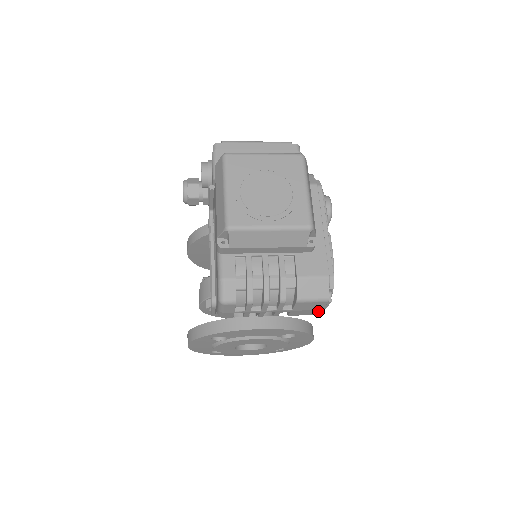
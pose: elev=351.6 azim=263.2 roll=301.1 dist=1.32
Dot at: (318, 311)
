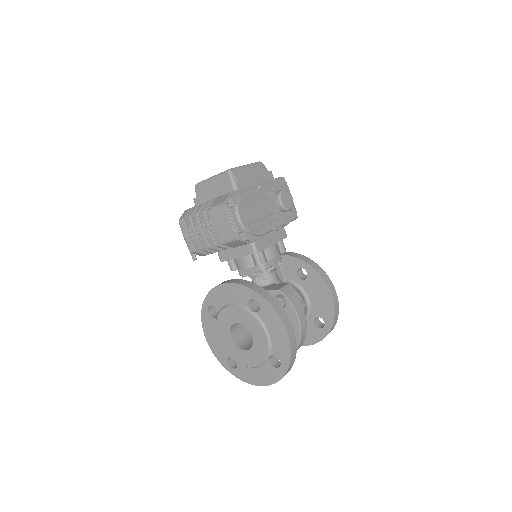
Dot at: (231, 227)
